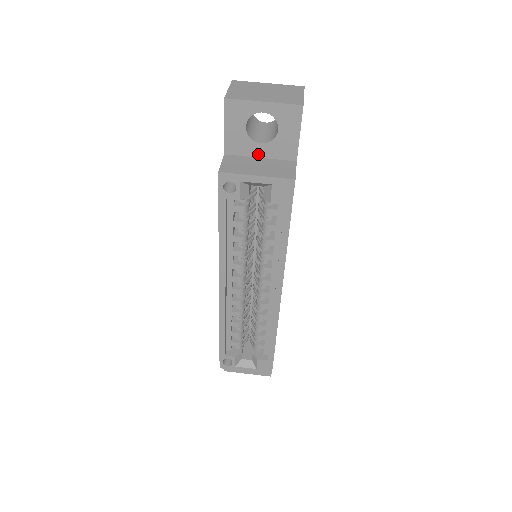
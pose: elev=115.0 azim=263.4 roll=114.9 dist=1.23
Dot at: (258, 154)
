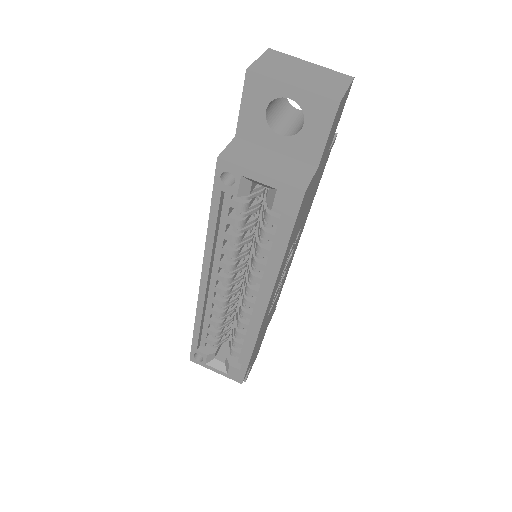
Dot at: (274, 147)
